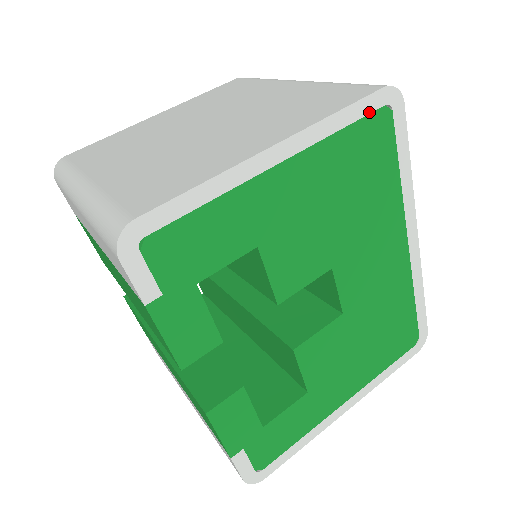
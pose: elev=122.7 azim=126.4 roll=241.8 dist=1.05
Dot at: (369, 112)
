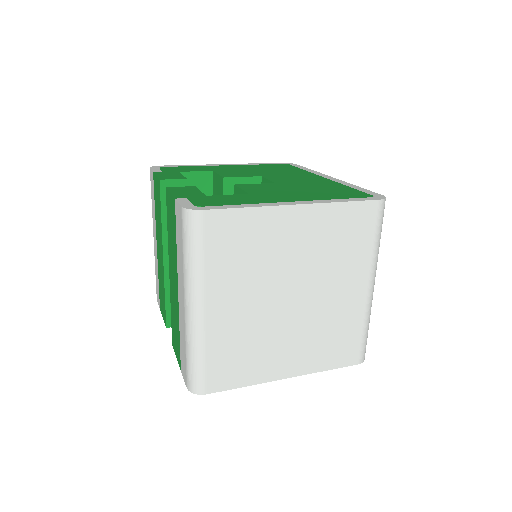
Dot at: (275, 164)
